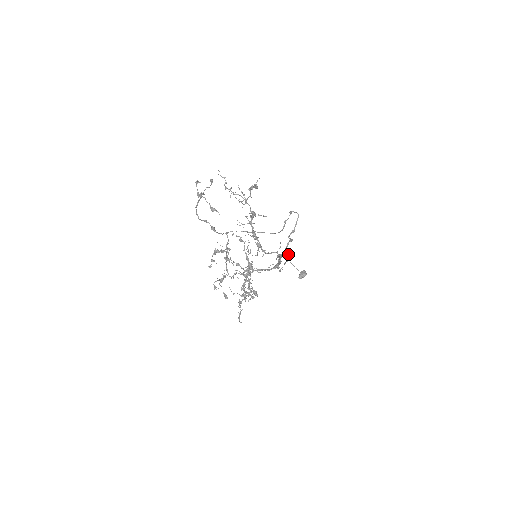
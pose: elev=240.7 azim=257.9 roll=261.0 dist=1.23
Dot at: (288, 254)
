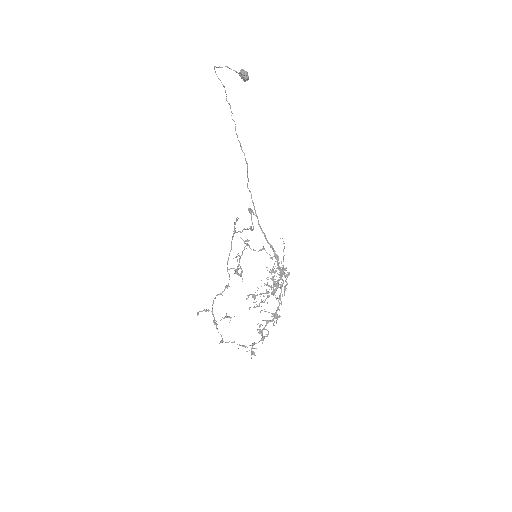
Dot at: occluded
